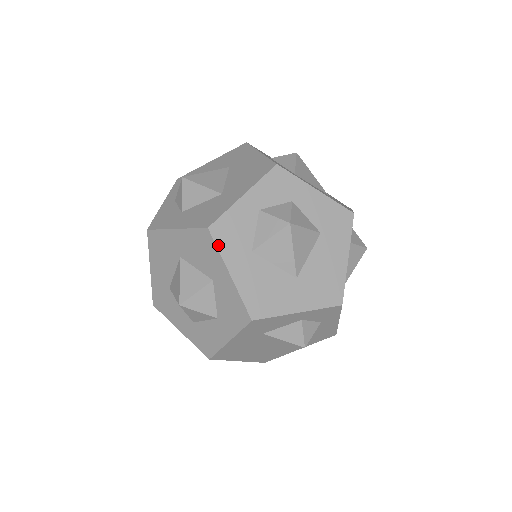
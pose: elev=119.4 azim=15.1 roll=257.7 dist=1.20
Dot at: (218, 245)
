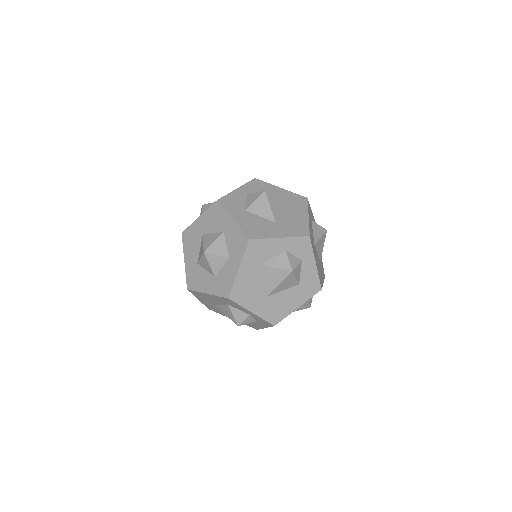
Dot at: (224, 207)
